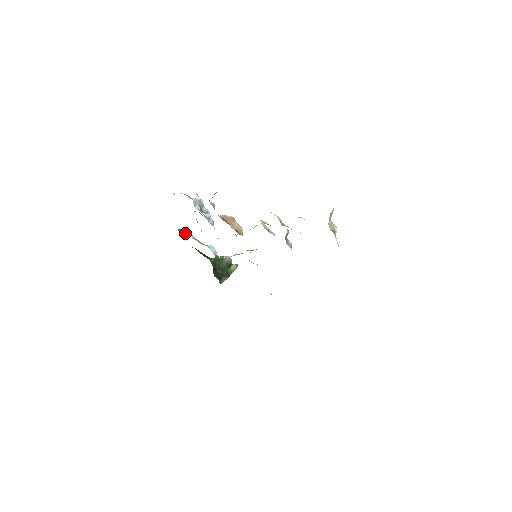
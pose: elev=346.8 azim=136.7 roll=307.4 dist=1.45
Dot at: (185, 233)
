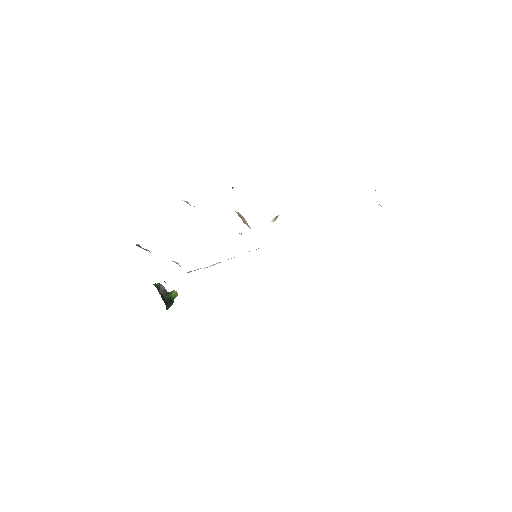
Dot at: (143, 248)
